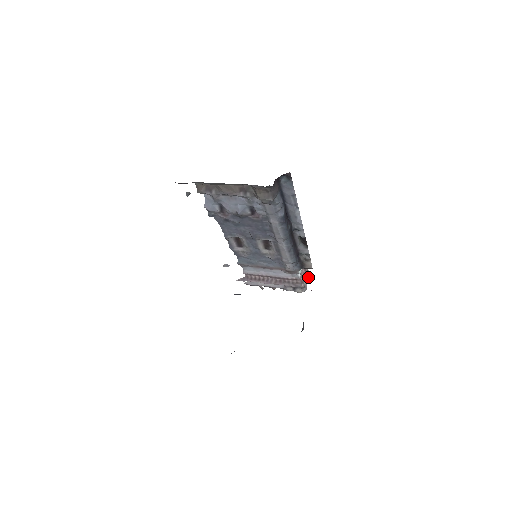
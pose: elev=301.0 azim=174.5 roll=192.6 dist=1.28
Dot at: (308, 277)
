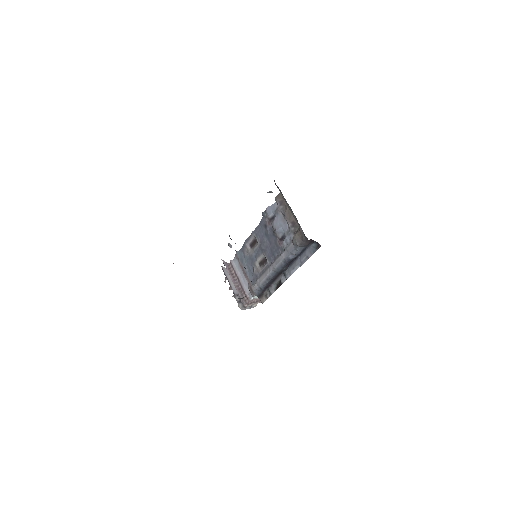
Dot at: (253, 307)
